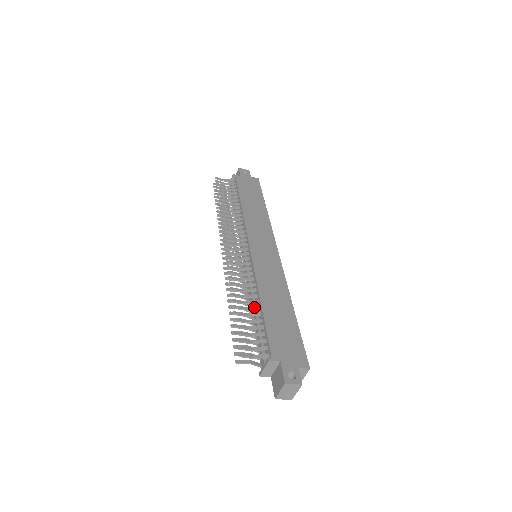
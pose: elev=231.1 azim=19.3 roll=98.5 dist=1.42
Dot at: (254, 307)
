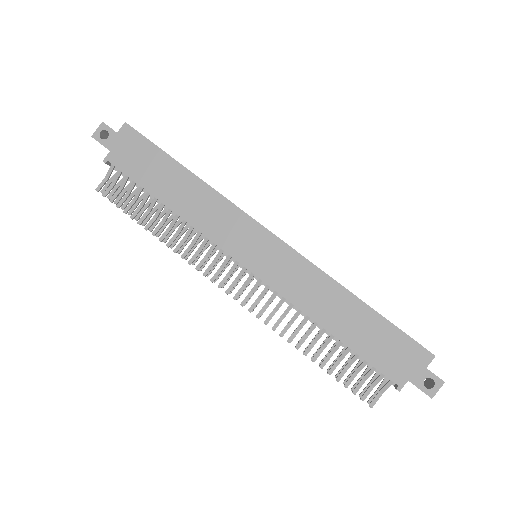
Dot at: (328, 340)
